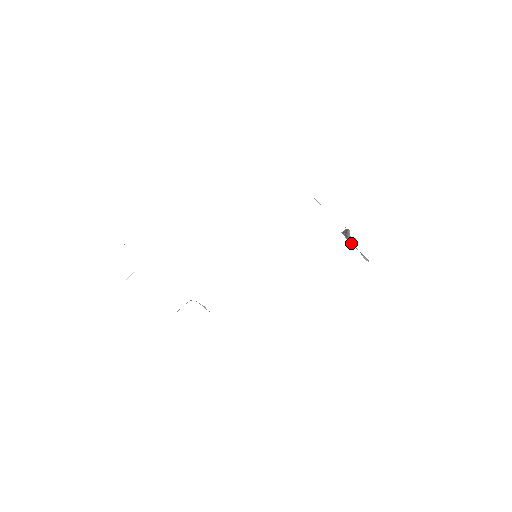
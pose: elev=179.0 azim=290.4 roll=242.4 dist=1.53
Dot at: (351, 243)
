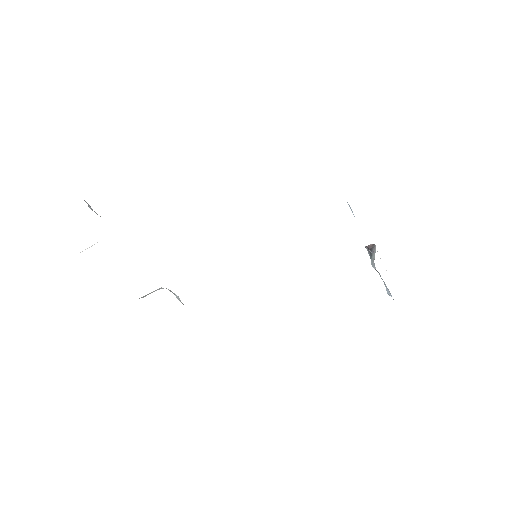
Dot at: (374, 263)
